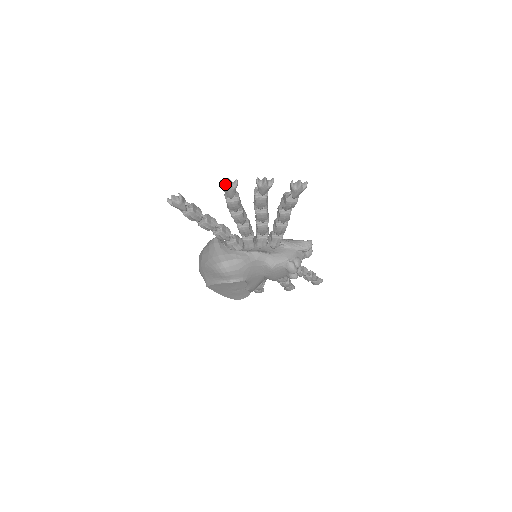
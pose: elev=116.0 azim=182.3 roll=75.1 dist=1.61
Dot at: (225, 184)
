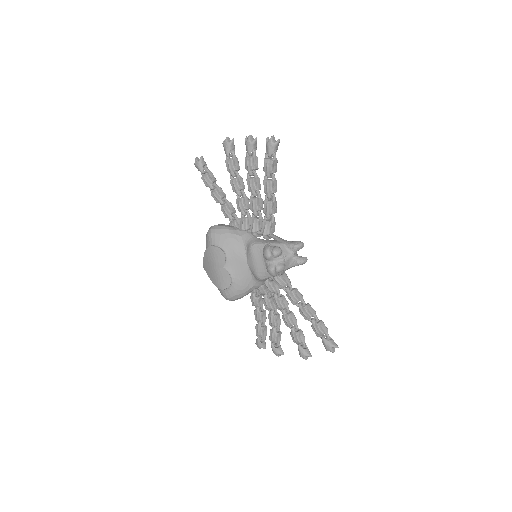
Dot at: occluded
